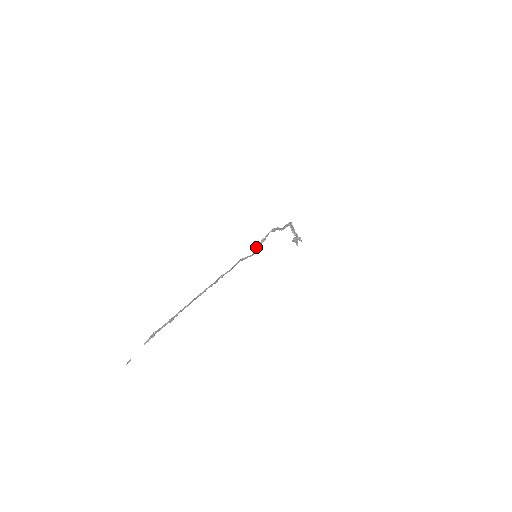
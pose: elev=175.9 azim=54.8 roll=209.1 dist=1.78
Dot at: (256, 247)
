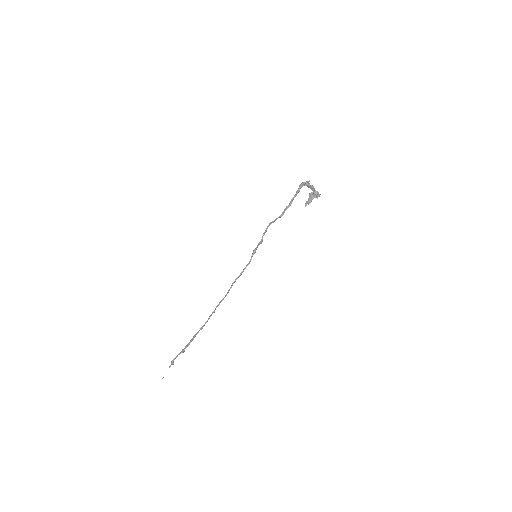
Dot at: (253, 250)
